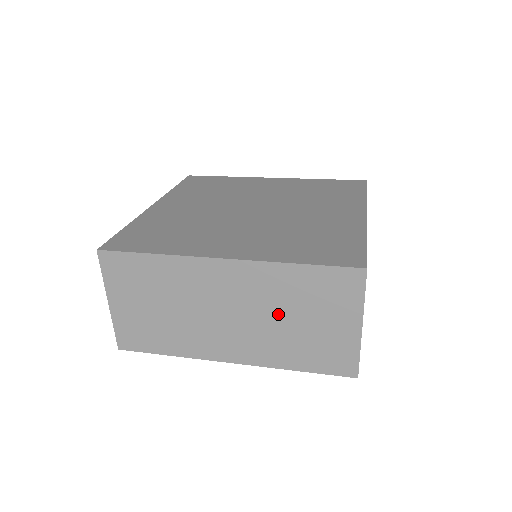
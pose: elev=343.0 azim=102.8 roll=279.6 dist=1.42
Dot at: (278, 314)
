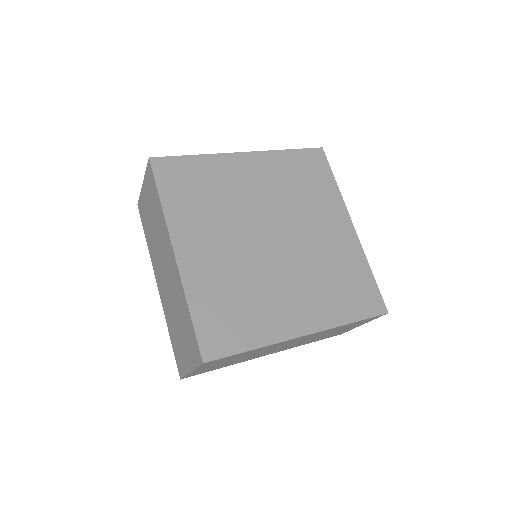
Dot at: (319, 336)
